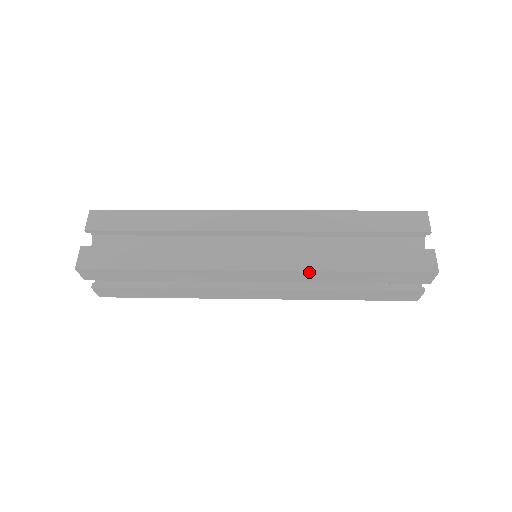
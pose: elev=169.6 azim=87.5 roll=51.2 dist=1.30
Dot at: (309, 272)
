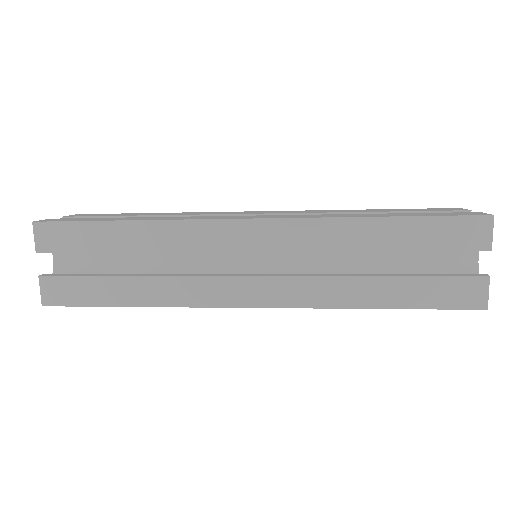
Dot at: (321, 307)
